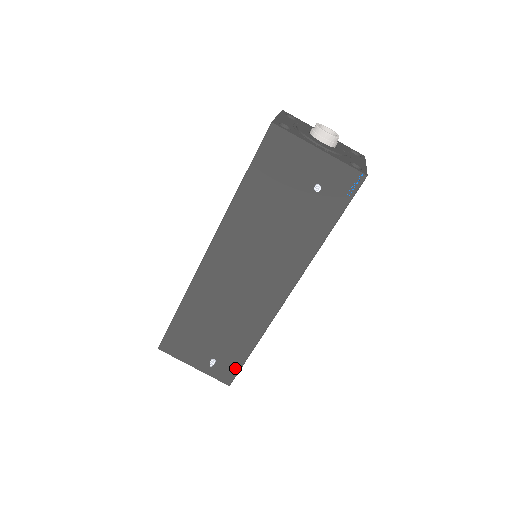
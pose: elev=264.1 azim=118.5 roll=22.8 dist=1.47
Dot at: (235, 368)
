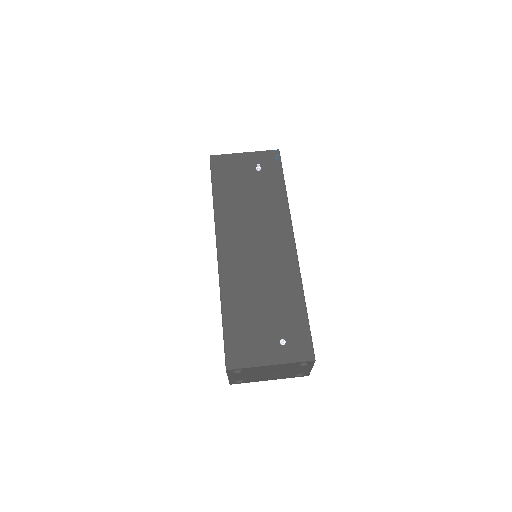
Dot at: (305, 335)
